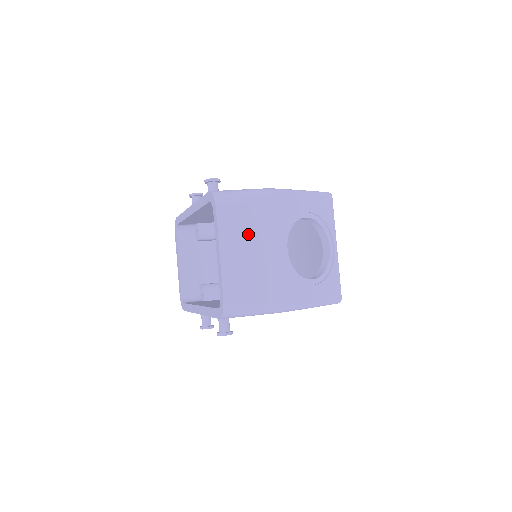
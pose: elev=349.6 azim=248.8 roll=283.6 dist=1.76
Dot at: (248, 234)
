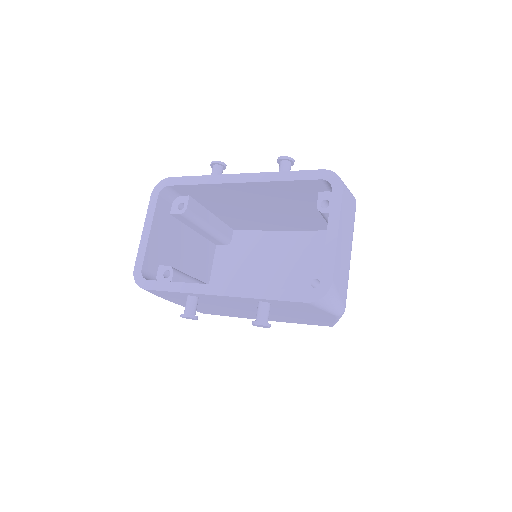
Dot at: (347, 227)
